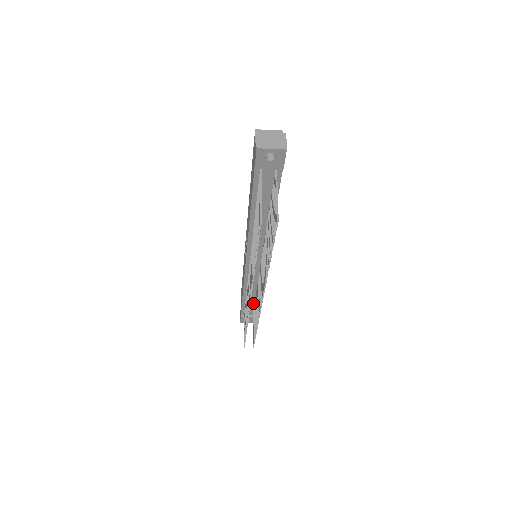
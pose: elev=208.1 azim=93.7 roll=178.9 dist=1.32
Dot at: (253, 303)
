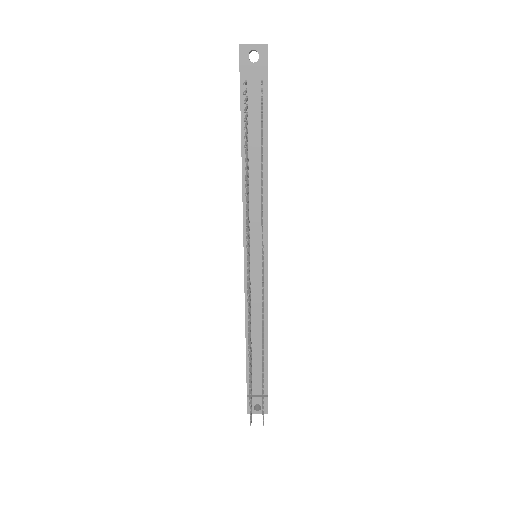
Dot at: (260, 362)
